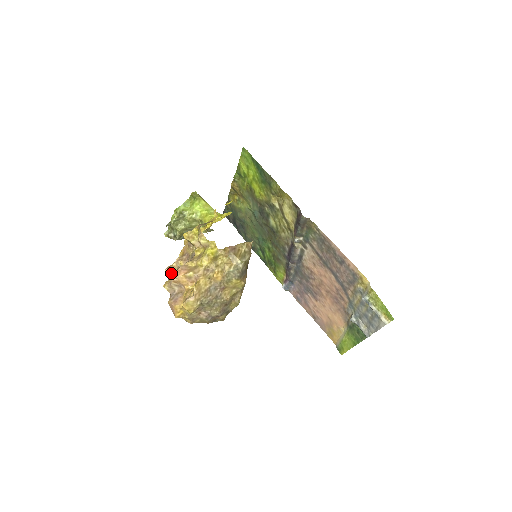
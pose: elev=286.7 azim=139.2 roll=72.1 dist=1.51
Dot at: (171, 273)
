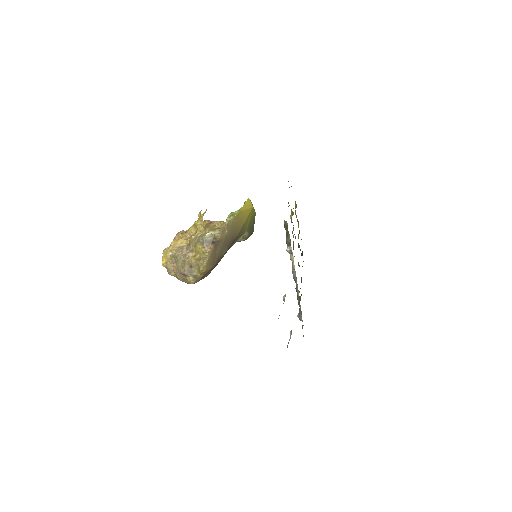
Dot at: occluded
